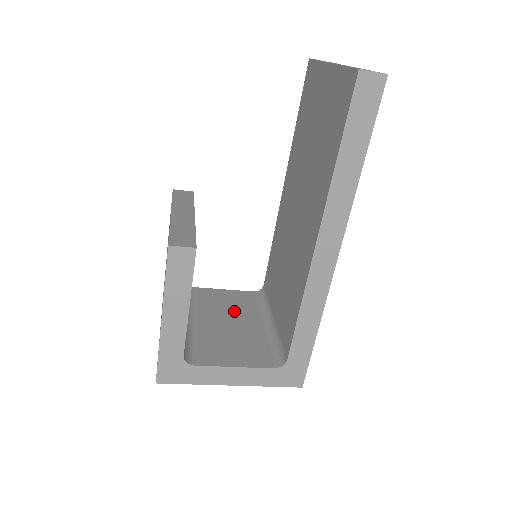
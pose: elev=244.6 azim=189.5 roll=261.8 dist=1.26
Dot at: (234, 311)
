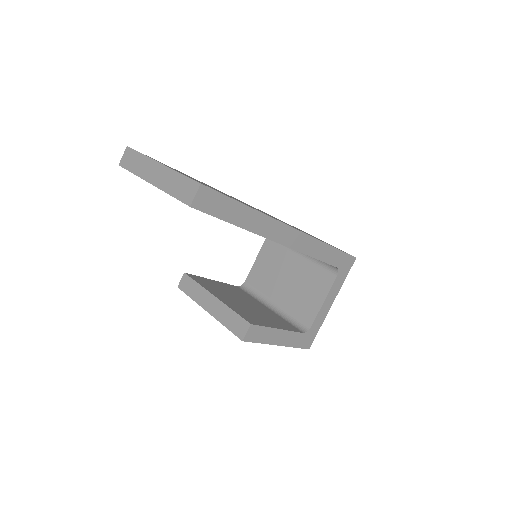
Dot at: (278, 267)
